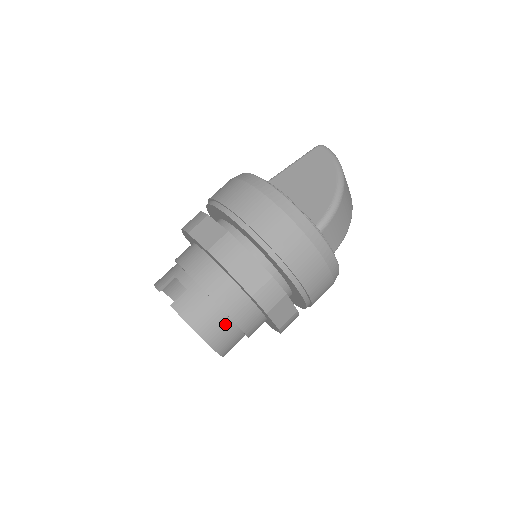
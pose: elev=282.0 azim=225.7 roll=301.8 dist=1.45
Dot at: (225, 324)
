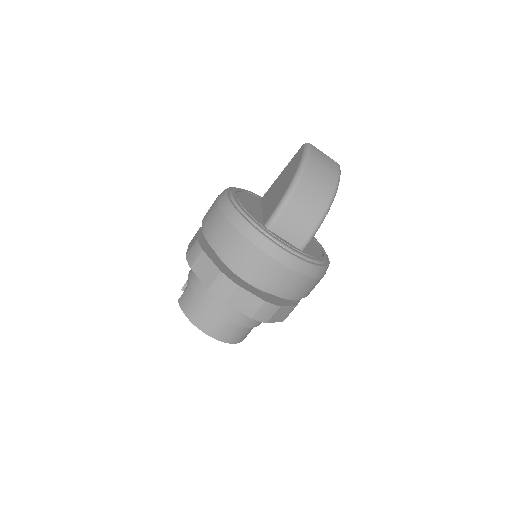
Dot at: (210, 314)
